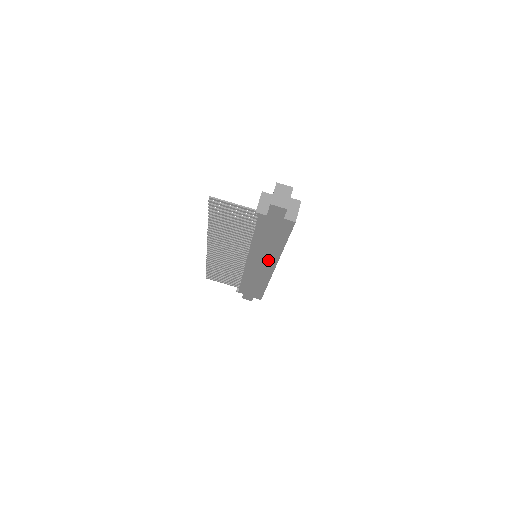
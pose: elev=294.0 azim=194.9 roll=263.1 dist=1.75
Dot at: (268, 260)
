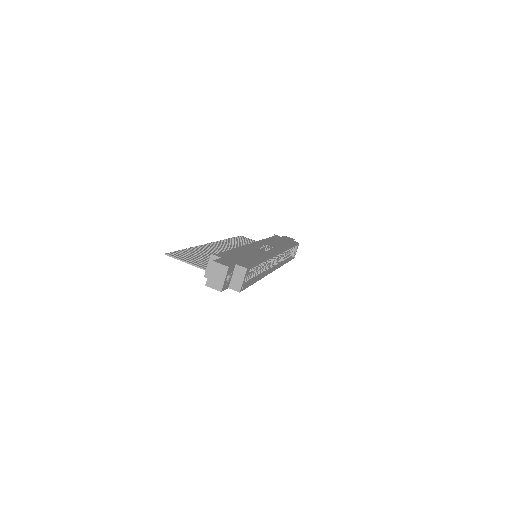
Dot at: occluded
